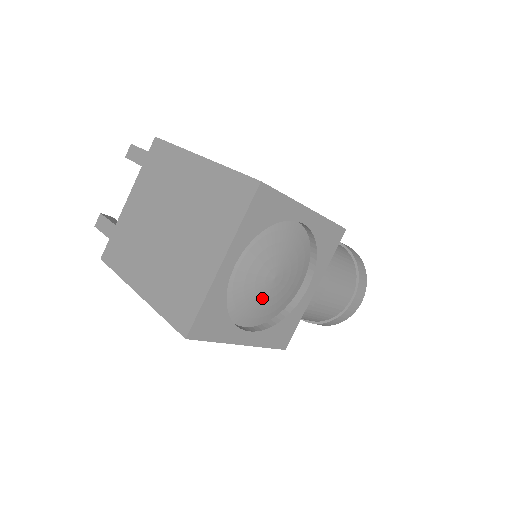
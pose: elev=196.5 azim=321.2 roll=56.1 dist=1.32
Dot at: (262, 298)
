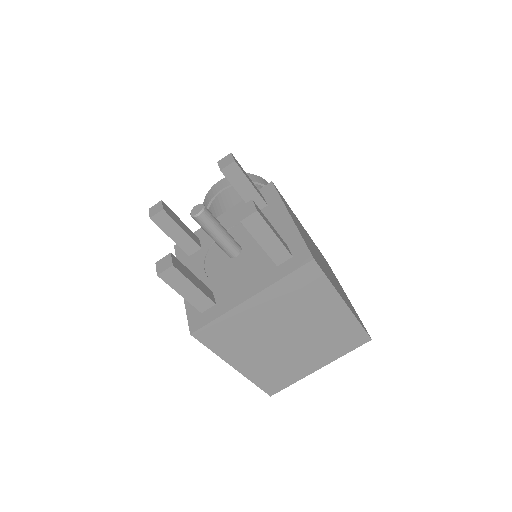
Dot at: occluded
